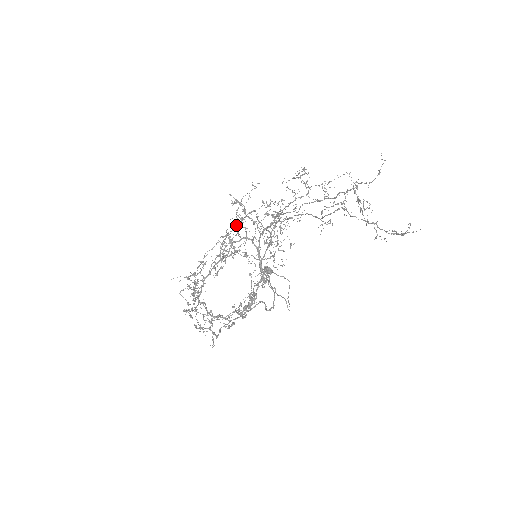
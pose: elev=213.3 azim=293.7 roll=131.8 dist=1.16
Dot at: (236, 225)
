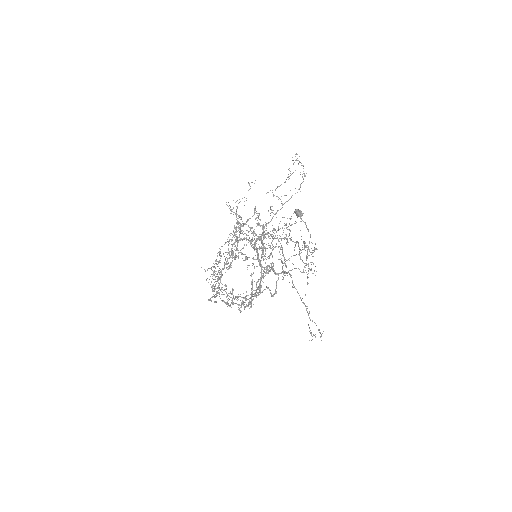
Dot at: (234, 235)
